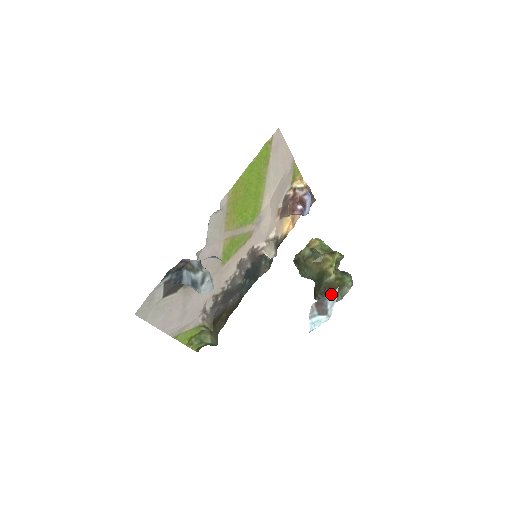
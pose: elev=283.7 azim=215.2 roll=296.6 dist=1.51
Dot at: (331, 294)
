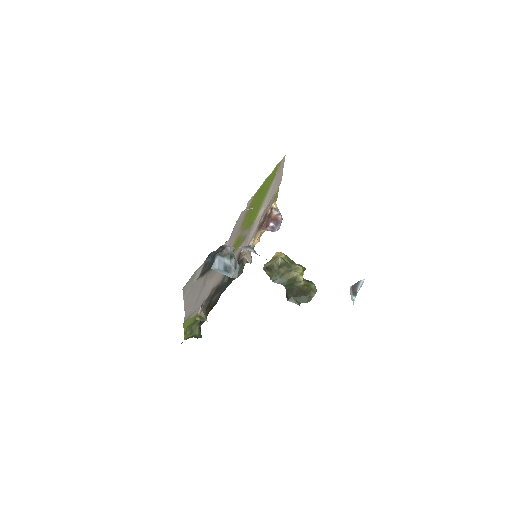
Dot at: (362, 280)
